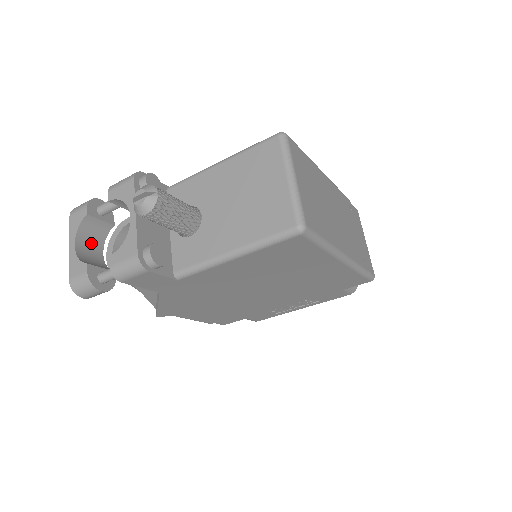
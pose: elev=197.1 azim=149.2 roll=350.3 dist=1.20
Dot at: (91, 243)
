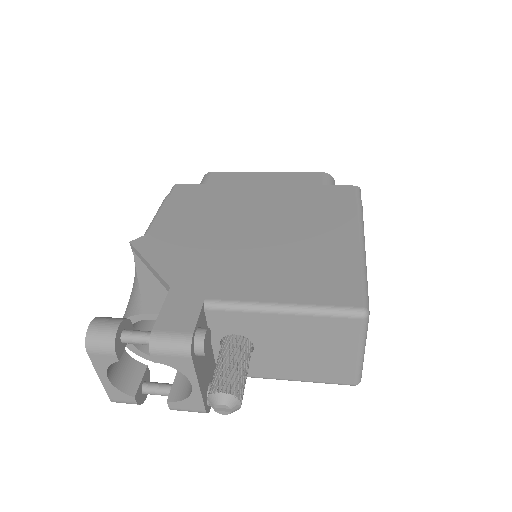
Dot at: occluded
